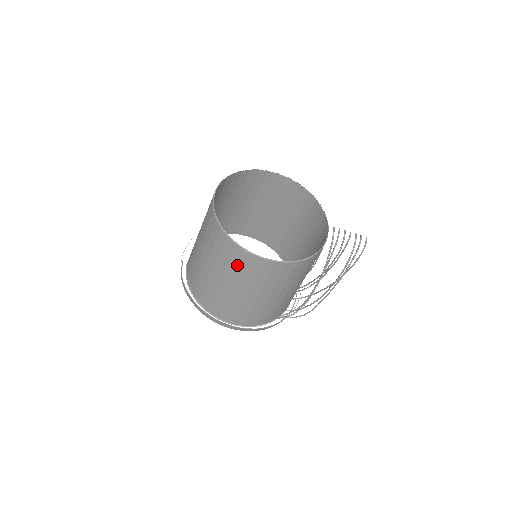
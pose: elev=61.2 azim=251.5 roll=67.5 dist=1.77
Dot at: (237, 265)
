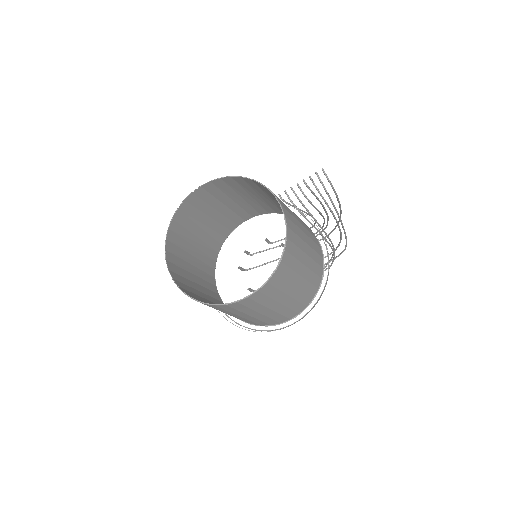
Dot at: (236, 310)
